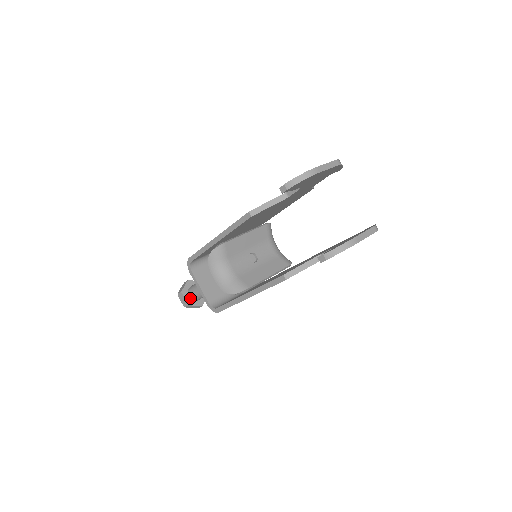
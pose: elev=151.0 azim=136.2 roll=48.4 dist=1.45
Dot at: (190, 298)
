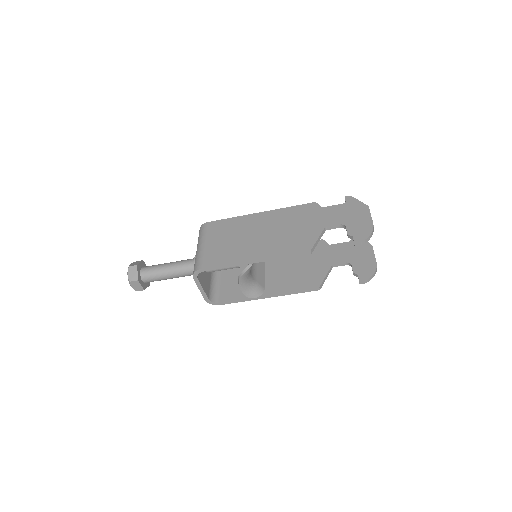
Dot at: (143, 282)
